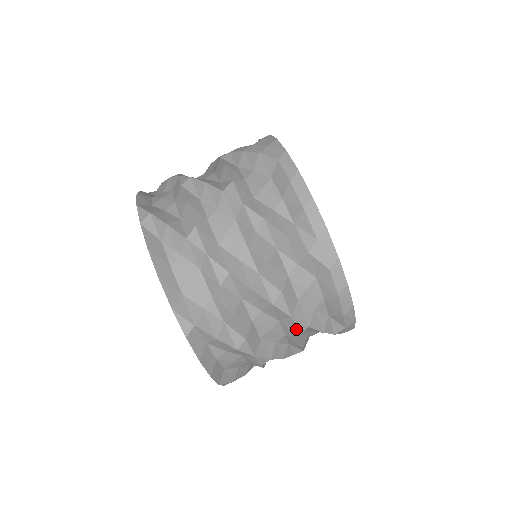
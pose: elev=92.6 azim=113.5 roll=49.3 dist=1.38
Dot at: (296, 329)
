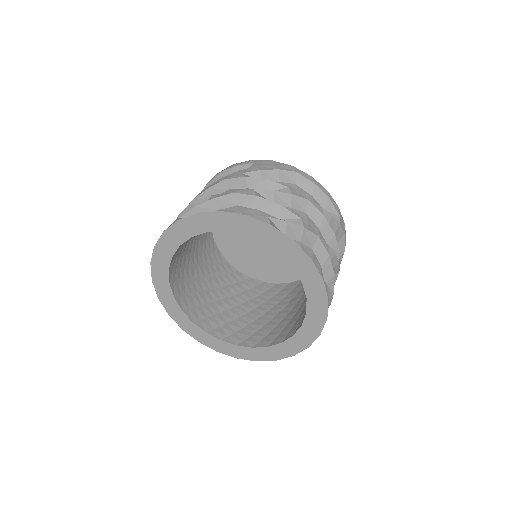
Dot at: occluded
